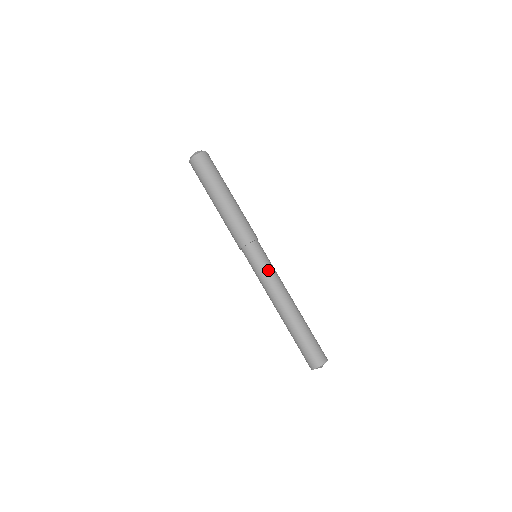
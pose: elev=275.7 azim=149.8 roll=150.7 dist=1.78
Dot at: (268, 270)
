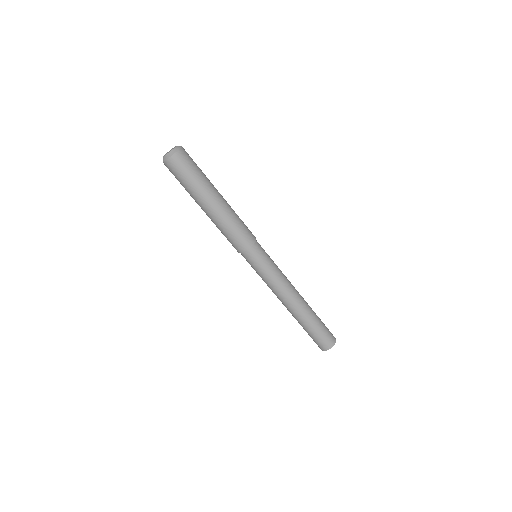
Dot at: (266, 276)
